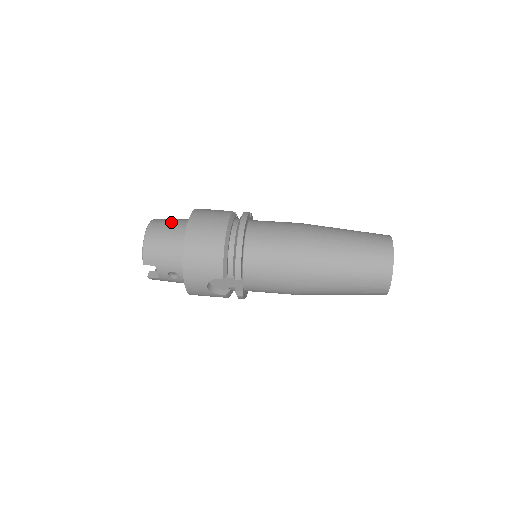
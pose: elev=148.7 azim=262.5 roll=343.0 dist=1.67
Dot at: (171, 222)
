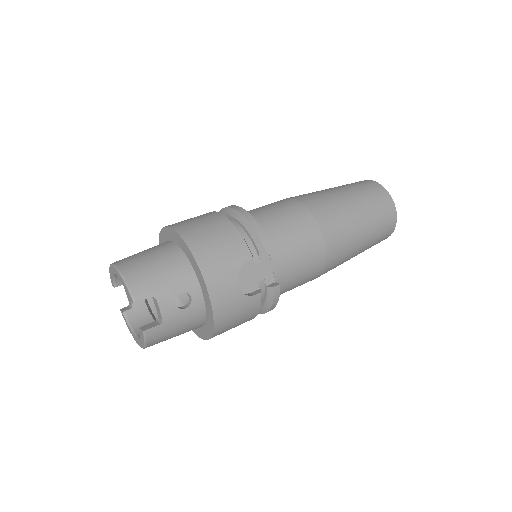
Dot at: occluded
